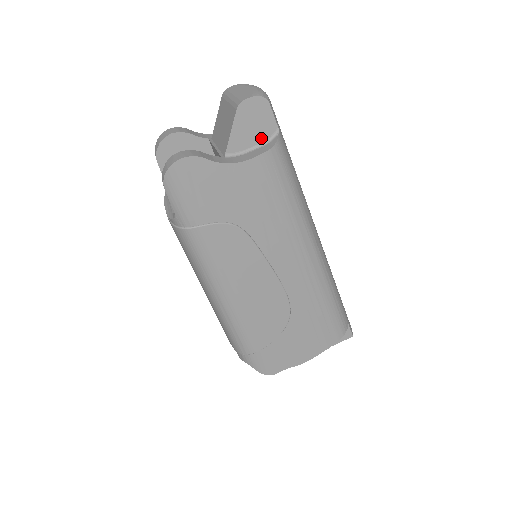
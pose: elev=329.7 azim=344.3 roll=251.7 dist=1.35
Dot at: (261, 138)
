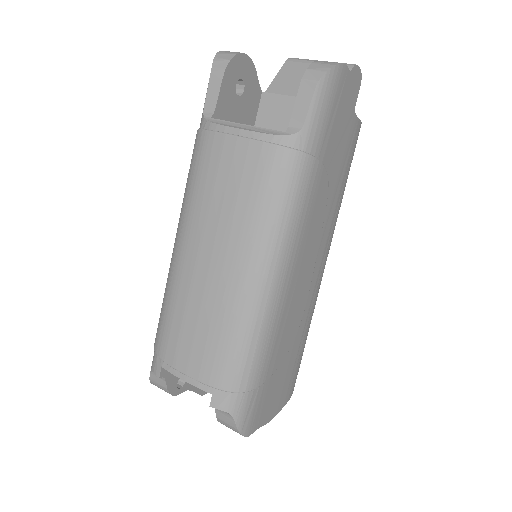
Dot at: occluded
